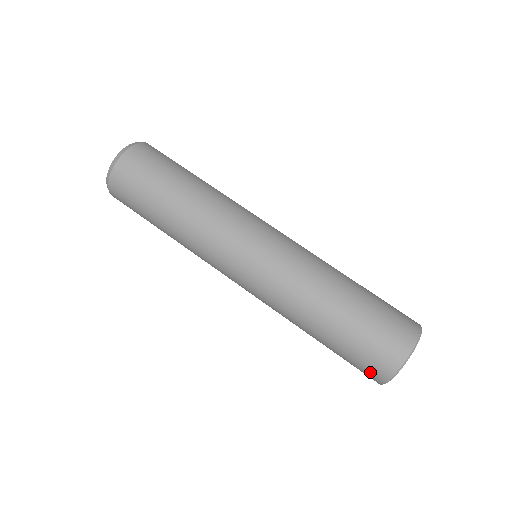
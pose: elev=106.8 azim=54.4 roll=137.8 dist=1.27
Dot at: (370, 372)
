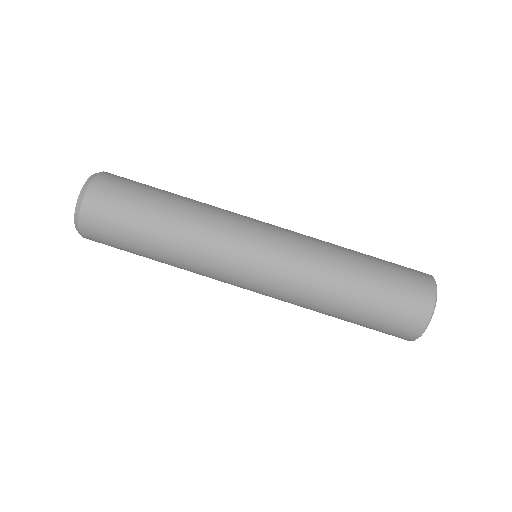
Dot at: occluded
